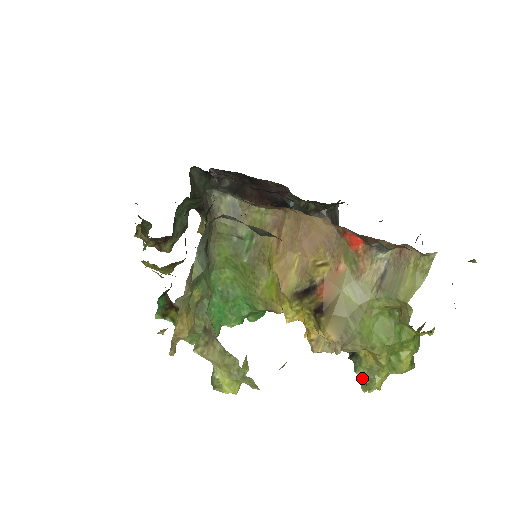
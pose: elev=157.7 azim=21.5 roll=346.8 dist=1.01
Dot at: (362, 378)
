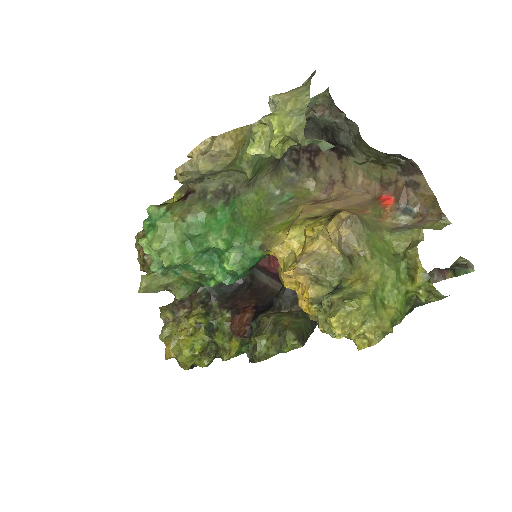
Dot at: (338, 300)
